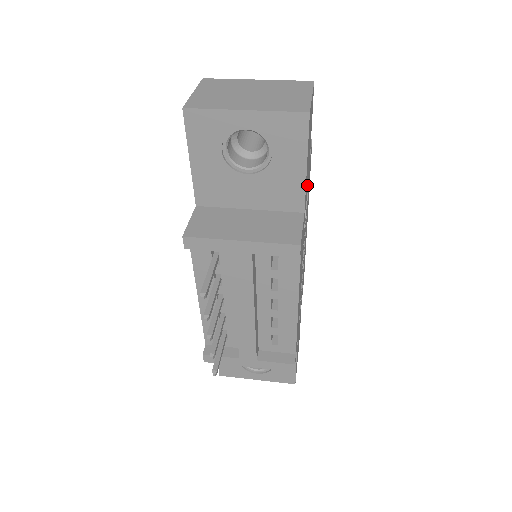
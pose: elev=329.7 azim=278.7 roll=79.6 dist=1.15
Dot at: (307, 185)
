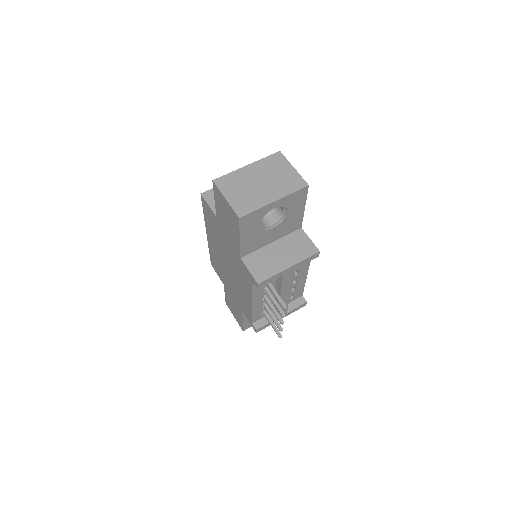
Dot at: occluded
